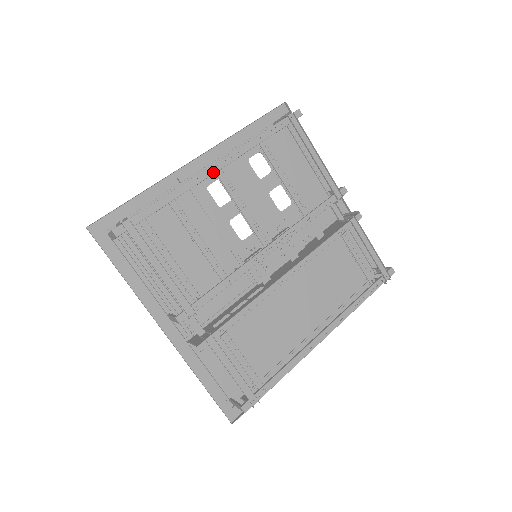
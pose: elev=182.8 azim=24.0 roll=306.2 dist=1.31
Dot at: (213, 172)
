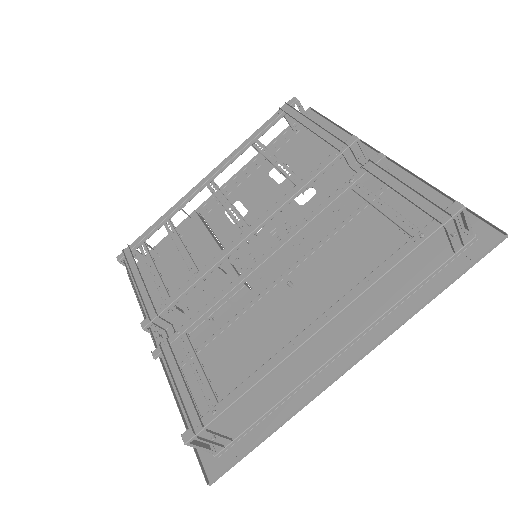
Dot at: (201, 185)
